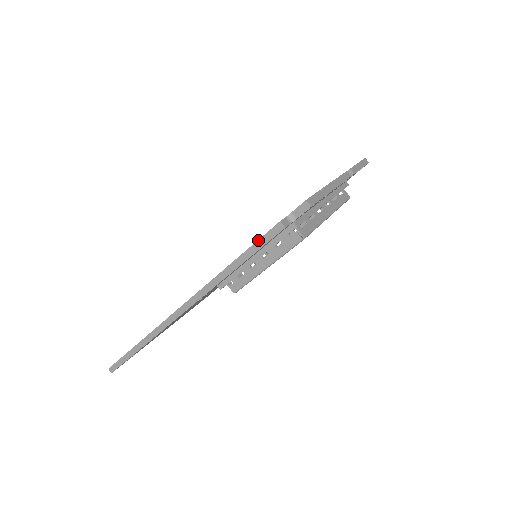
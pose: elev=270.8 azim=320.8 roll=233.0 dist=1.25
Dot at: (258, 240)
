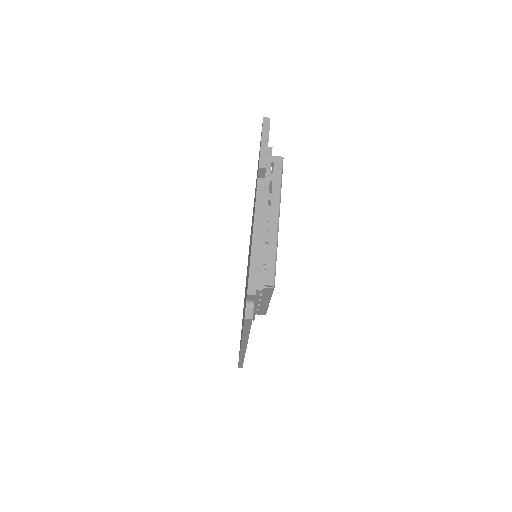
Dot at: (243, 326)
